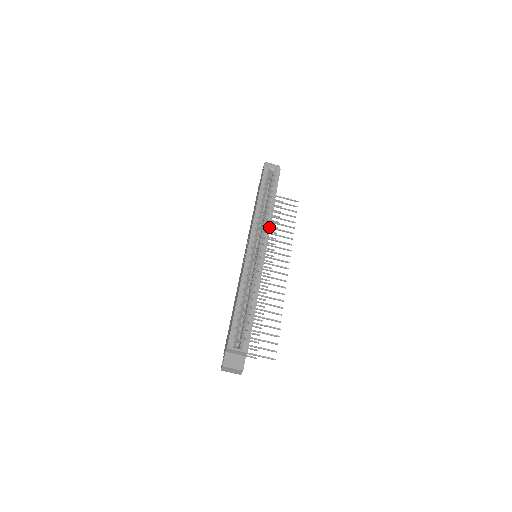
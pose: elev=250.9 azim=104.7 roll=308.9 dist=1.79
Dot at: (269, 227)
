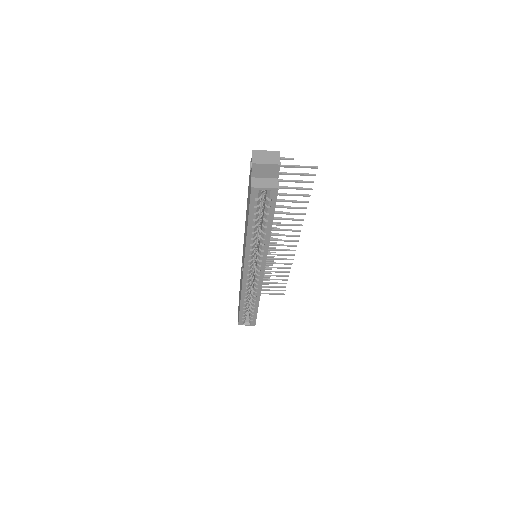
Dot at: (265, 257)
